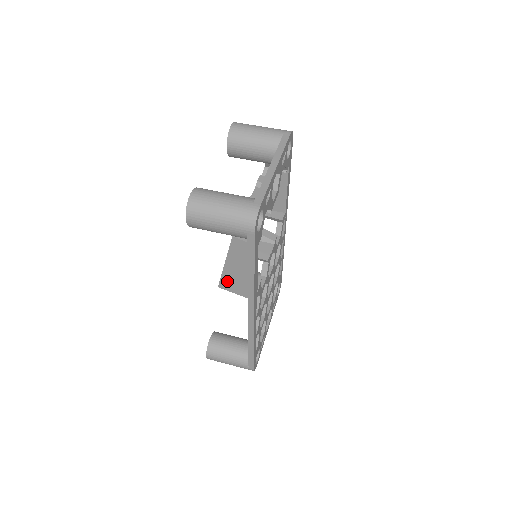
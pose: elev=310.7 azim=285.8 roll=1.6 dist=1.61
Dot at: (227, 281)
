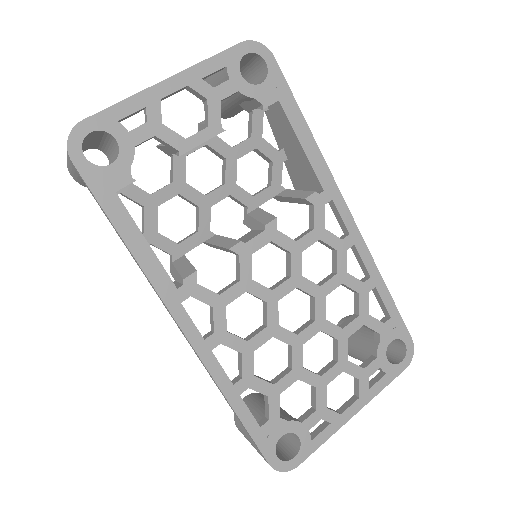
Dot at: occluded
